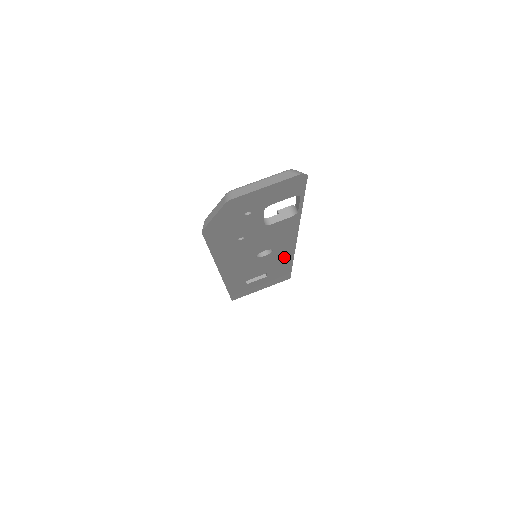
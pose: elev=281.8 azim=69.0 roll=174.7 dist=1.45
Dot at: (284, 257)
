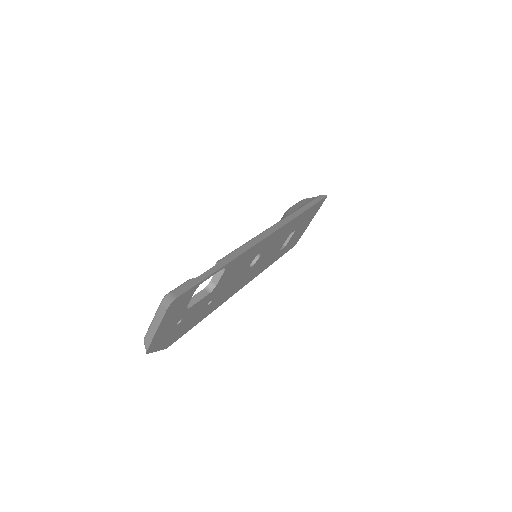
Dot at: (283, 230)
